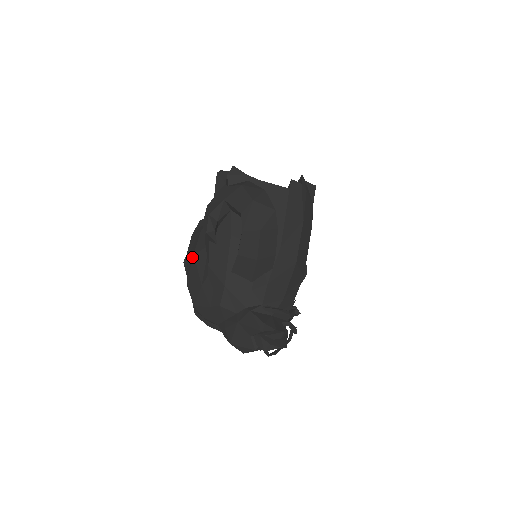
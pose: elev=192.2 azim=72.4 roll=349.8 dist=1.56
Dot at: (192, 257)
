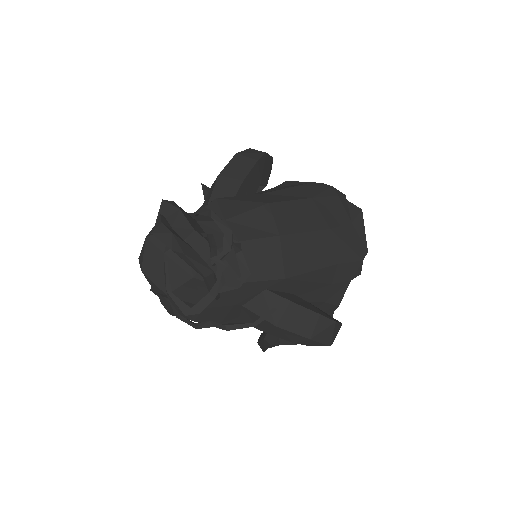
Dot at: occluded
